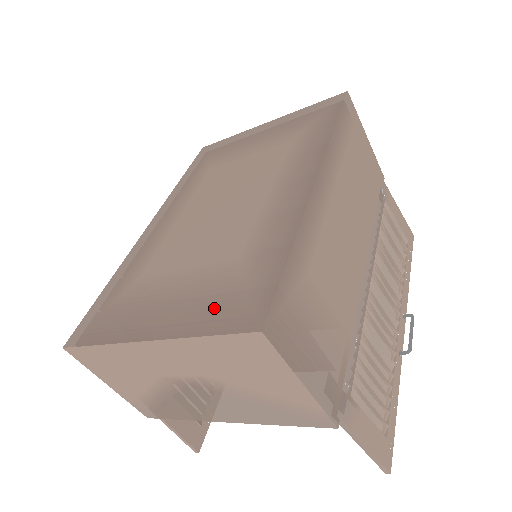
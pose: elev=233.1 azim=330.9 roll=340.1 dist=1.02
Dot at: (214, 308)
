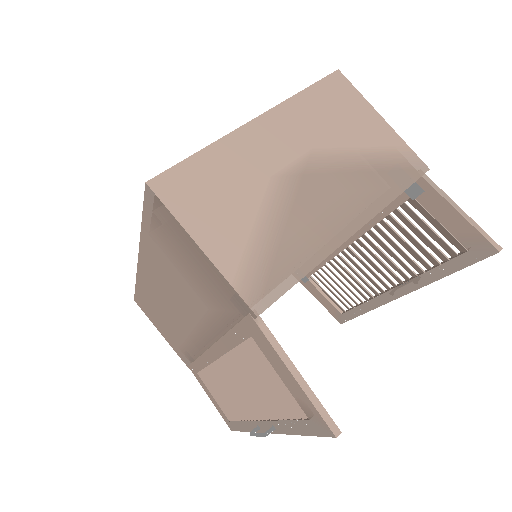
Dot at: occluded
